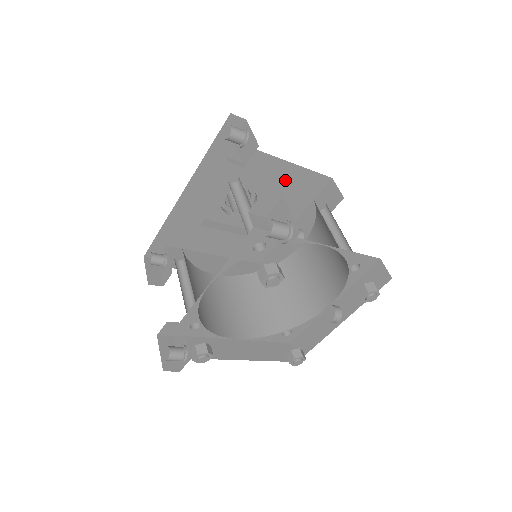
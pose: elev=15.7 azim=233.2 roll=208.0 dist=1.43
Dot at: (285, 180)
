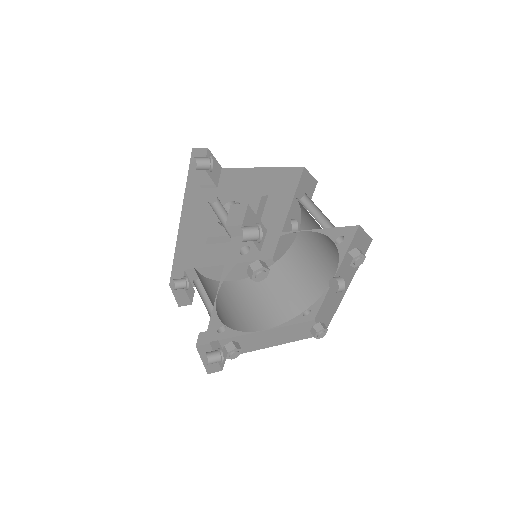
Dot at: (263, 183)
